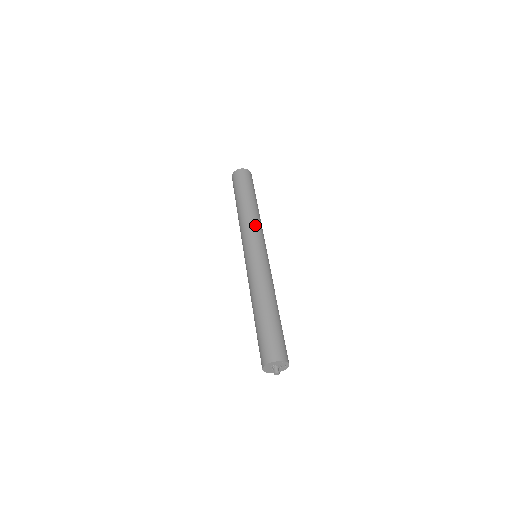
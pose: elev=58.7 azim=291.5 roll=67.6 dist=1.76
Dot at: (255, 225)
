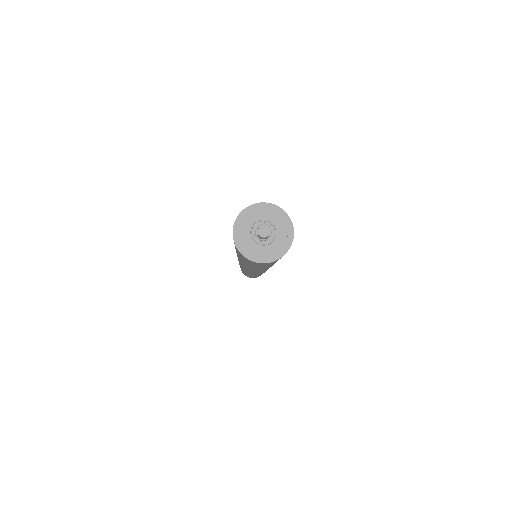
Dot at: occluded
